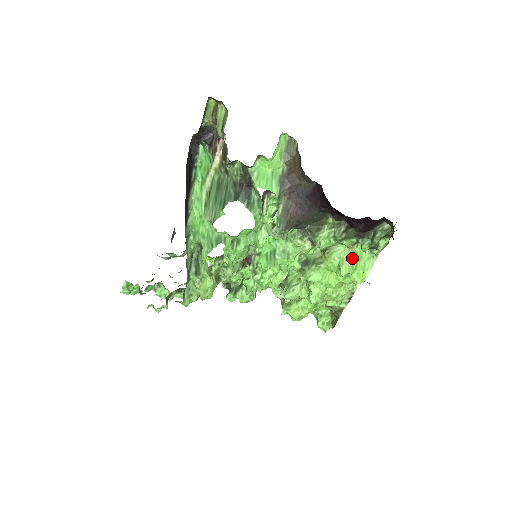
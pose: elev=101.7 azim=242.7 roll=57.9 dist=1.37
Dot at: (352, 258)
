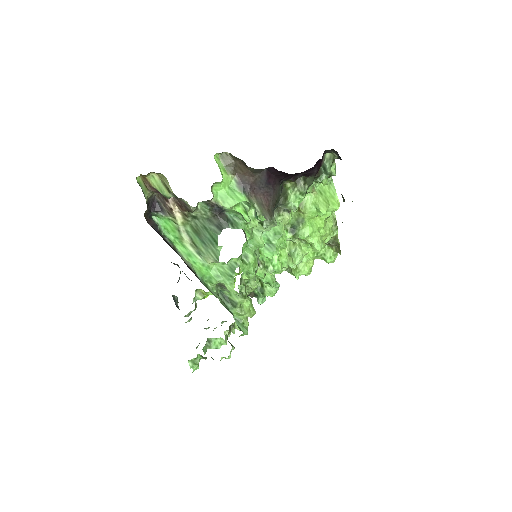
Dot at: (320, 197)
